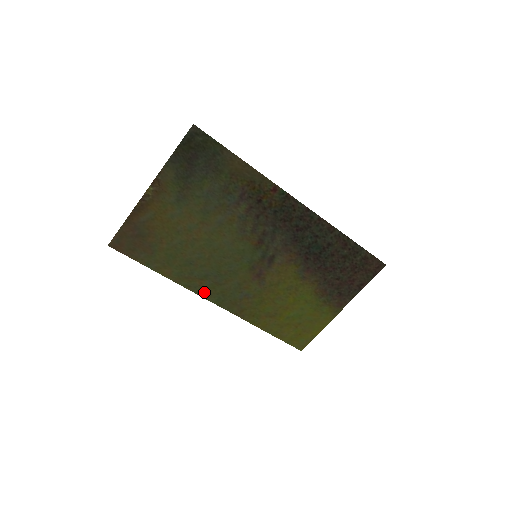
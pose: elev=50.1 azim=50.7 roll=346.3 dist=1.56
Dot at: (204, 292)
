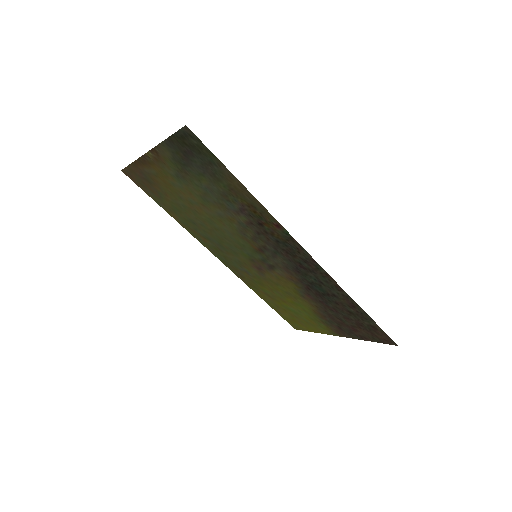
Dot at: (208, 246)
